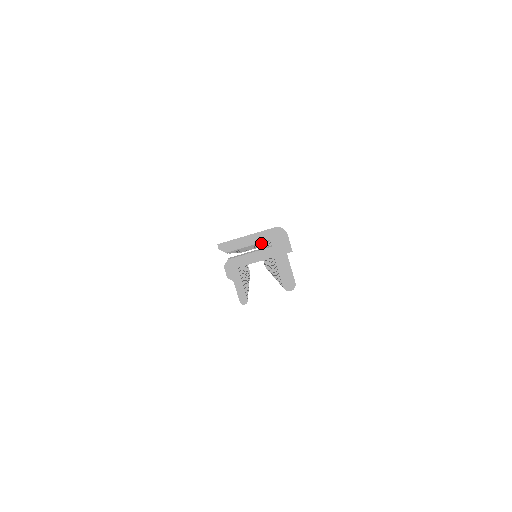
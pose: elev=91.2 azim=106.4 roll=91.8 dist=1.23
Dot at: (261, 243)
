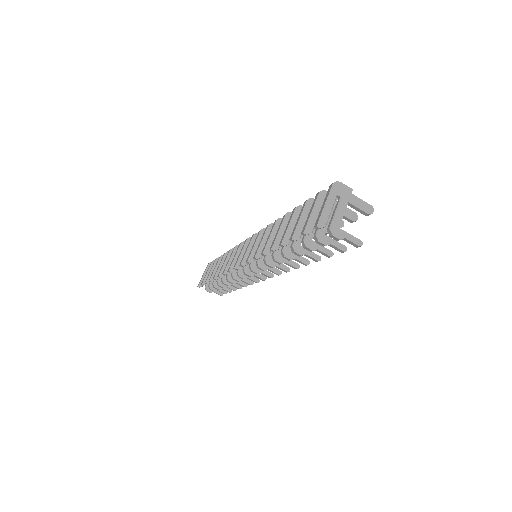
Dot at: occluded
